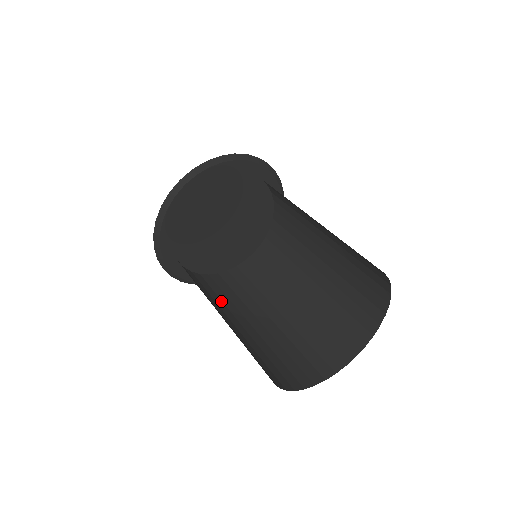
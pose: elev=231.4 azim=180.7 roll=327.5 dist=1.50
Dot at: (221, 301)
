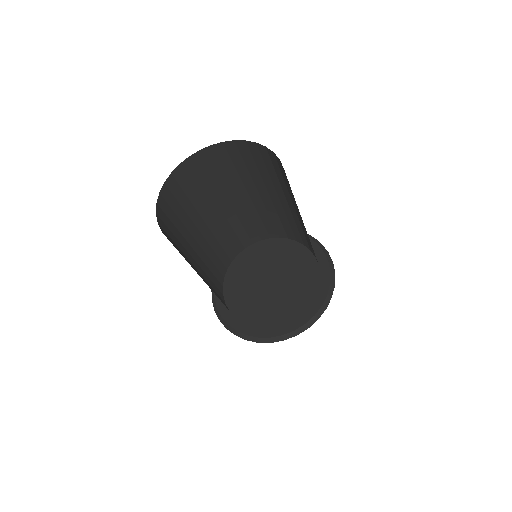
Dot at: (208, 275)
